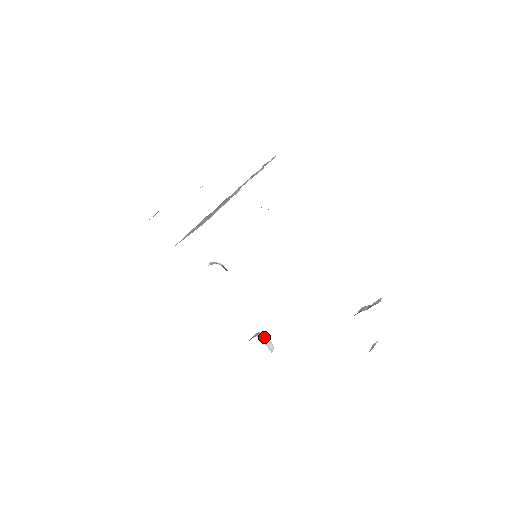
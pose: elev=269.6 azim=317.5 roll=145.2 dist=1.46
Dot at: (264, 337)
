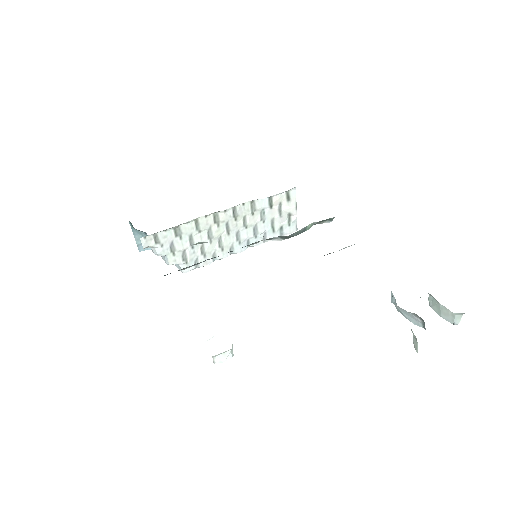
Dot at: occluded
